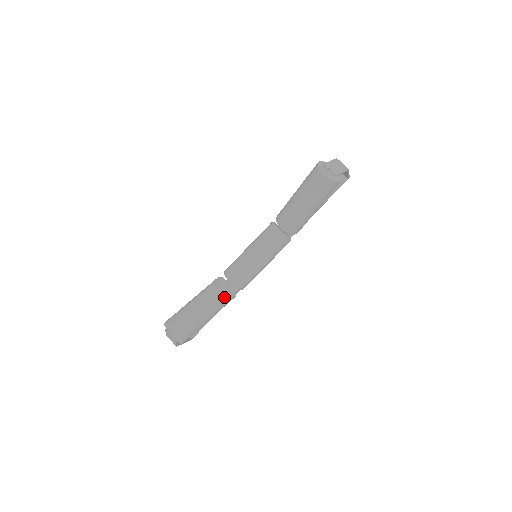
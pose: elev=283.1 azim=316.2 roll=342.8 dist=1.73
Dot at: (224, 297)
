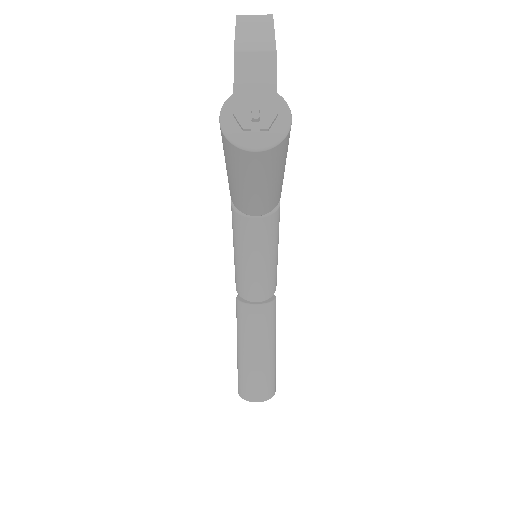
Dot at: (268, 322)
